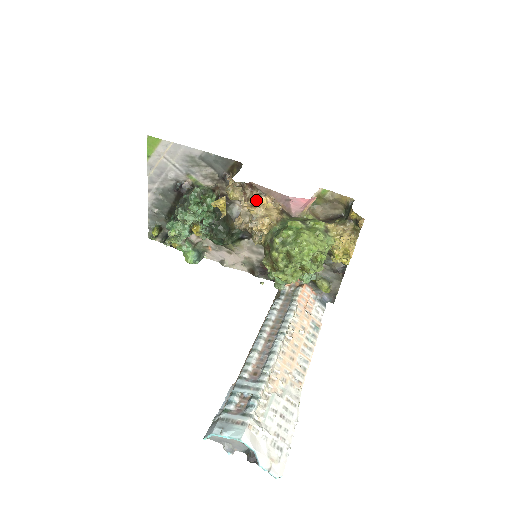
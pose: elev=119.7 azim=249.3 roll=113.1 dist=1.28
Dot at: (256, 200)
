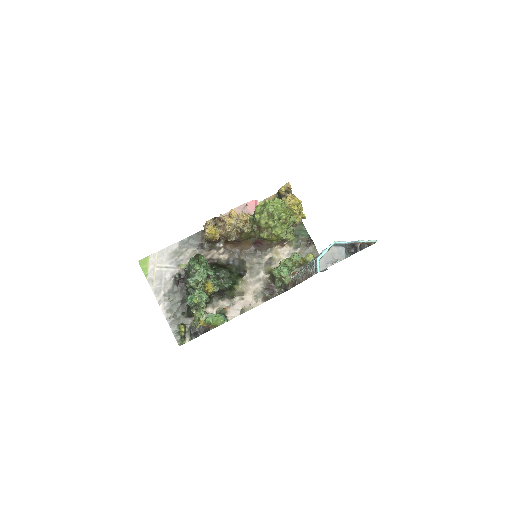
Dot at: (229, 215)
